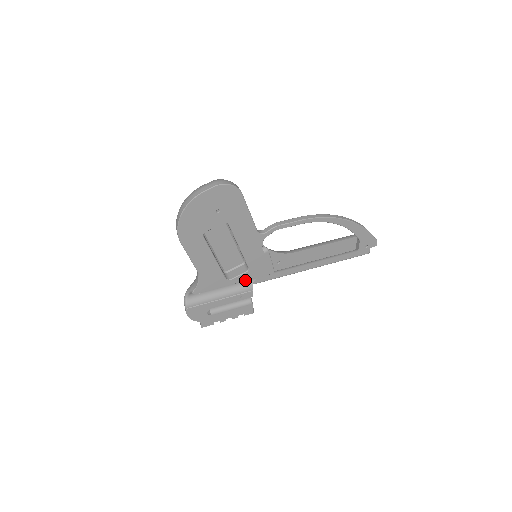
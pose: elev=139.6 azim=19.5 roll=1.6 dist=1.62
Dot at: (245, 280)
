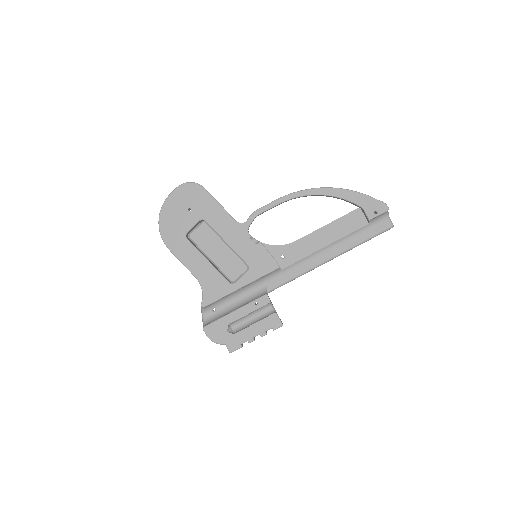
Dot at: (251, 281)
